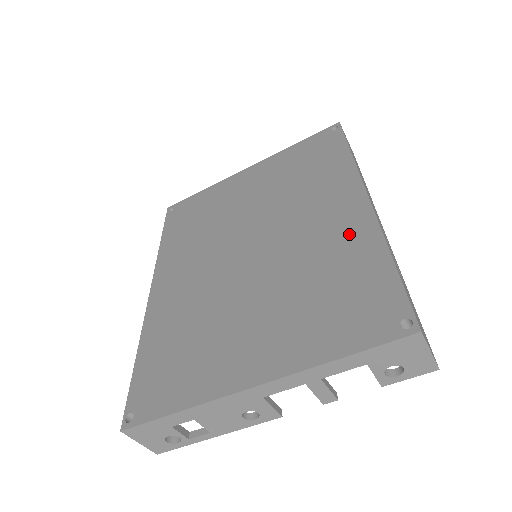
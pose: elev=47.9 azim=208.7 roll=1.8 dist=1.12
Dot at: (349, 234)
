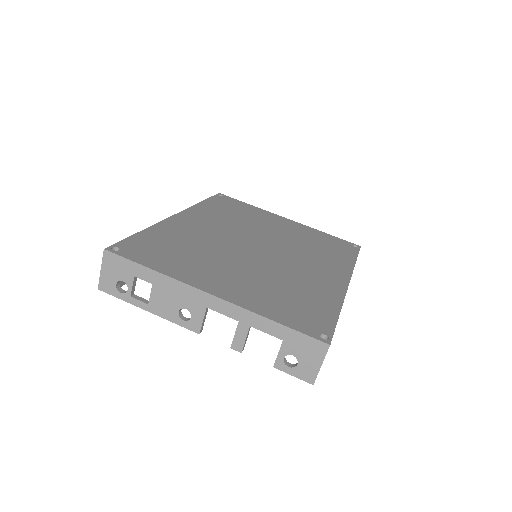
Dot at: (325, 286)
